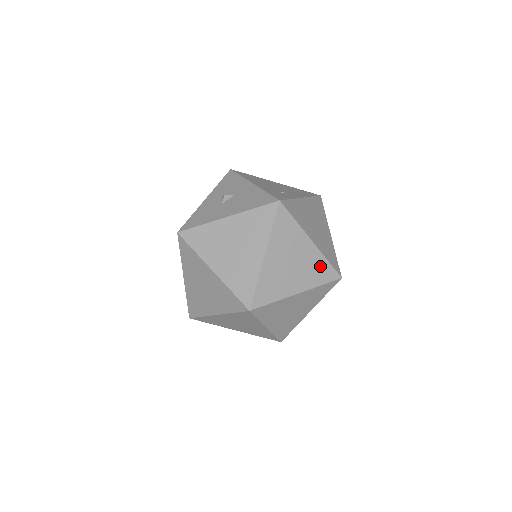
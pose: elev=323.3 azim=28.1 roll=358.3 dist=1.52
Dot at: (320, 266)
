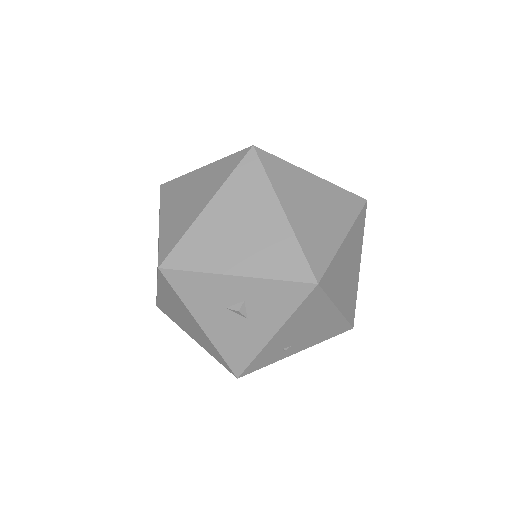
Dot at: occluded
